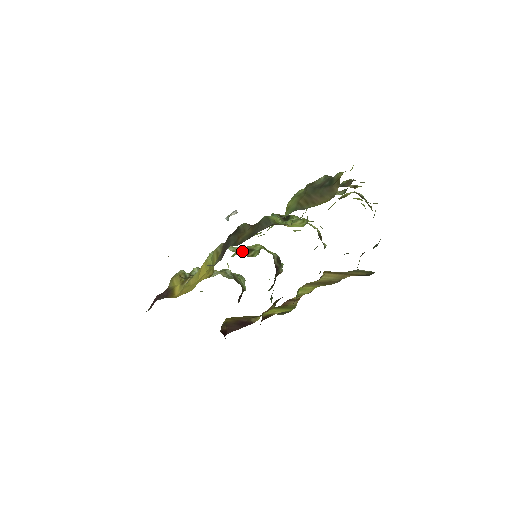
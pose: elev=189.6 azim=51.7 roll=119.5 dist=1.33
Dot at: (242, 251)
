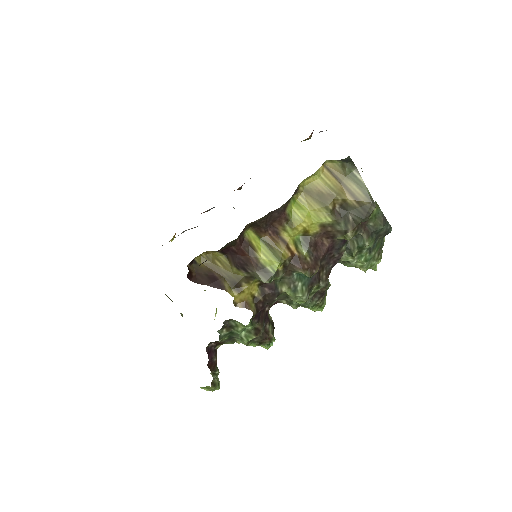
Dot at: occluded
